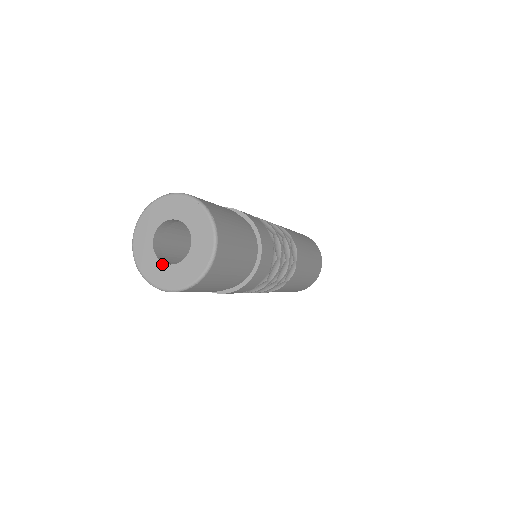
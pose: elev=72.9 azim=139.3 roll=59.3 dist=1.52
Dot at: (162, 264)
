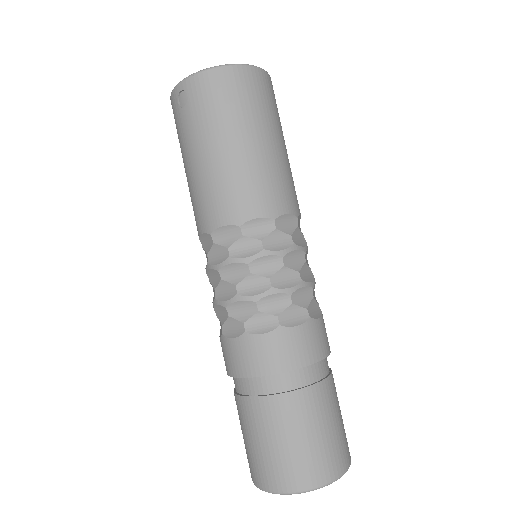
Dot at: occluded
